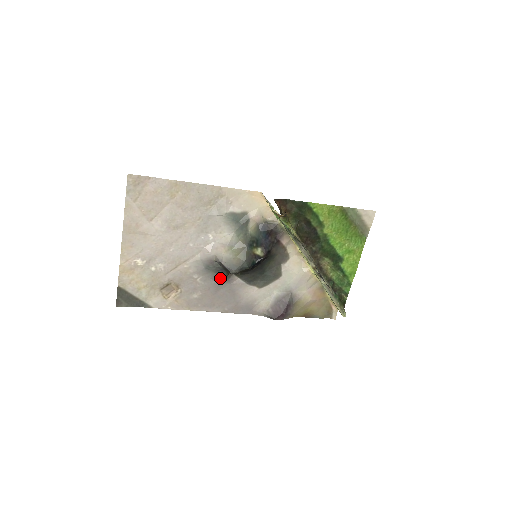
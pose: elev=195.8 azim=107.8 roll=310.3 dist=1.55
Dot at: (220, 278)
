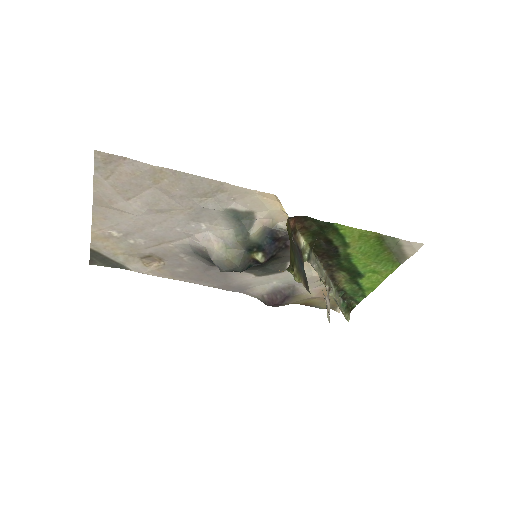
Dot at: (210, 264)
